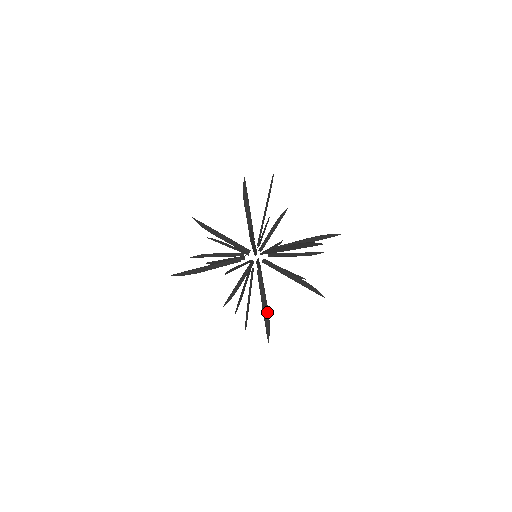
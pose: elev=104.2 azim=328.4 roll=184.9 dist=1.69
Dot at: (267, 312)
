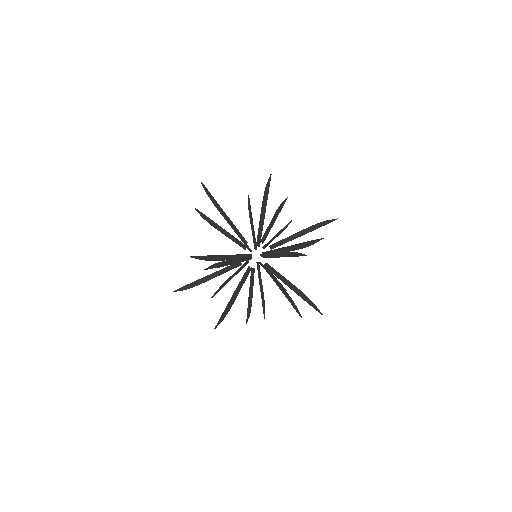
Dot at: (289, 296)
